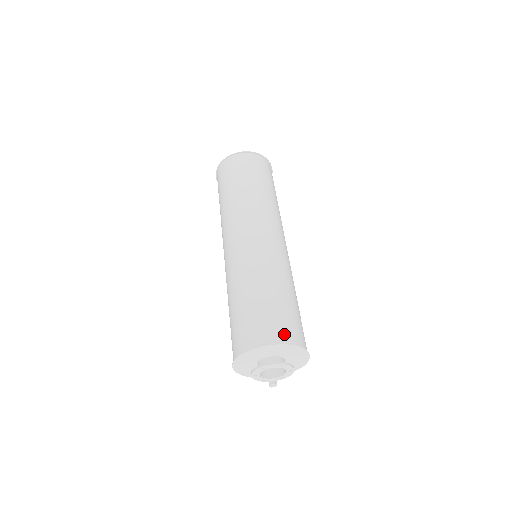
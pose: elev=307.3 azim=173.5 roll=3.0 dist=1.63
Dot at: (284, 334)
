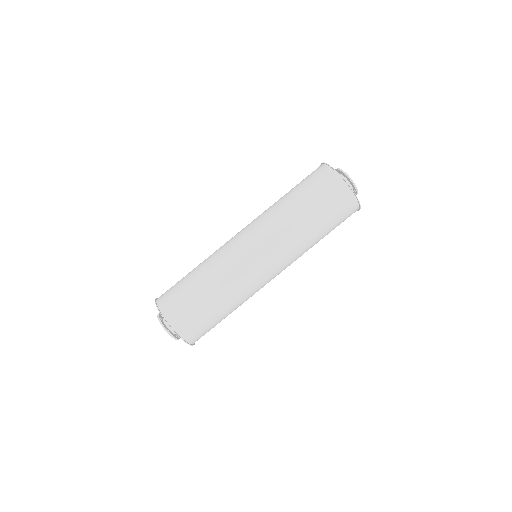
Dot at: (177, 320)
